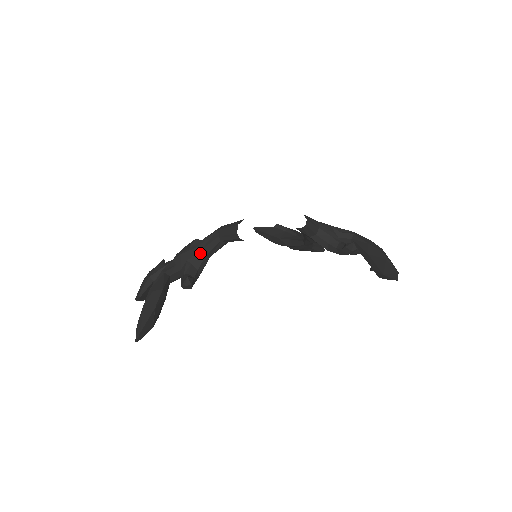
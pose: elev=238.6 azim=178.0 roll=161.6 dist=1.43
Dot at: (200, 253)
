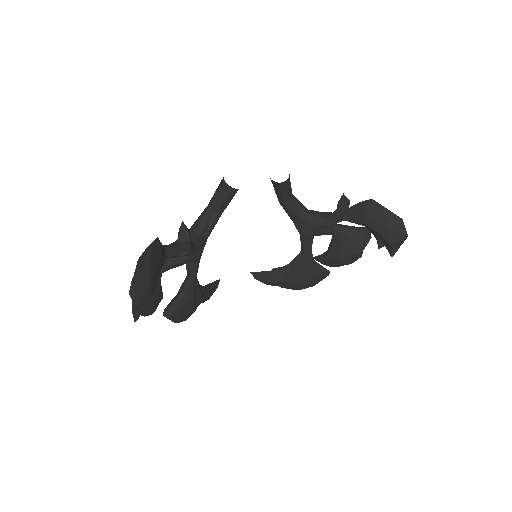
Dot at: (194, 232)
